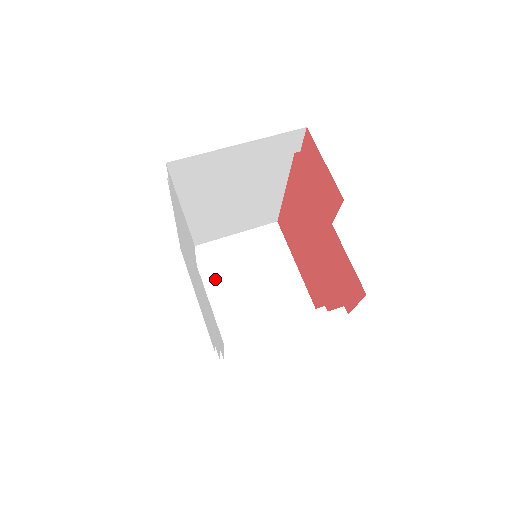
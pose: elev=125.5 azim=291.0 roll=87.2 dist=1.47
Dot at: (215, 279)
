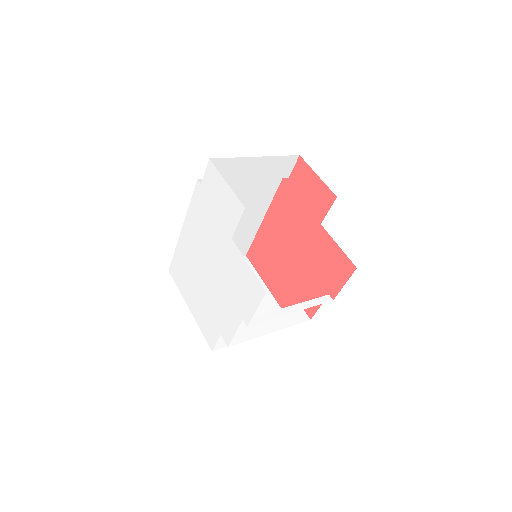
Dot at: occluded
